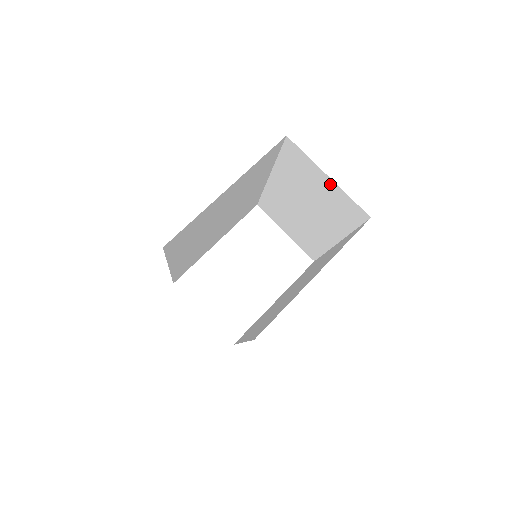
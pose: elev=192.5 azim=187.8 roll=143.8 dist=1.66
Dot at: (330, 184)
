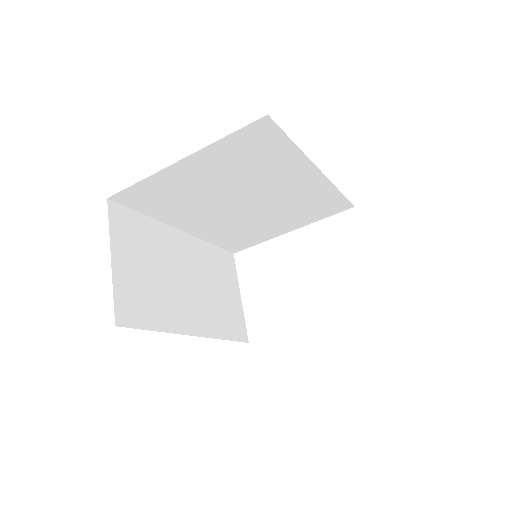
Dot at: occluded
